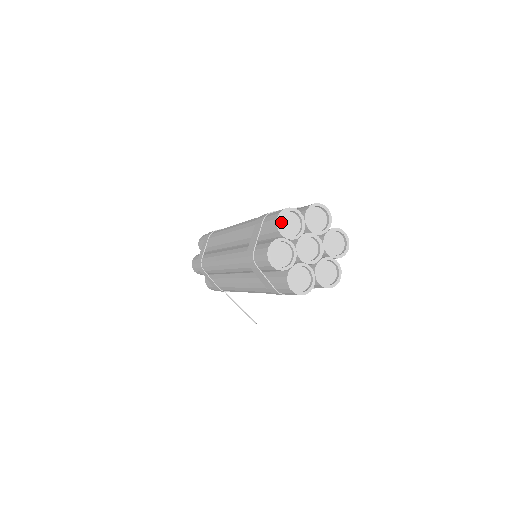
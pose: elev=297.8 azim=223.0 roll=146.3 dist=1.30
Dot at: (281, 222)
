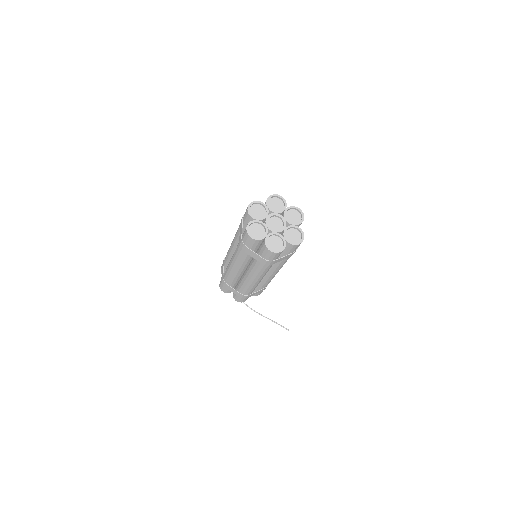
Dot at: (251, 212)
